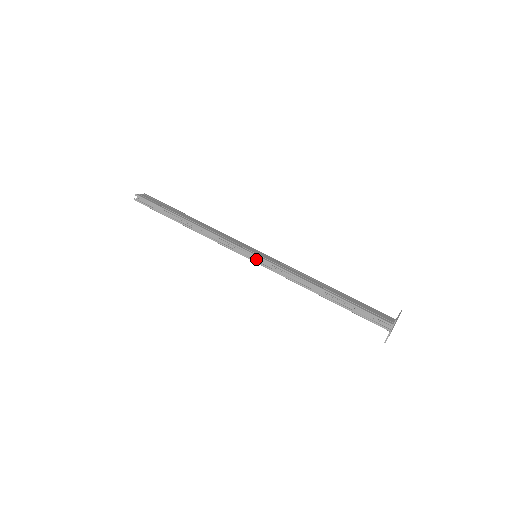
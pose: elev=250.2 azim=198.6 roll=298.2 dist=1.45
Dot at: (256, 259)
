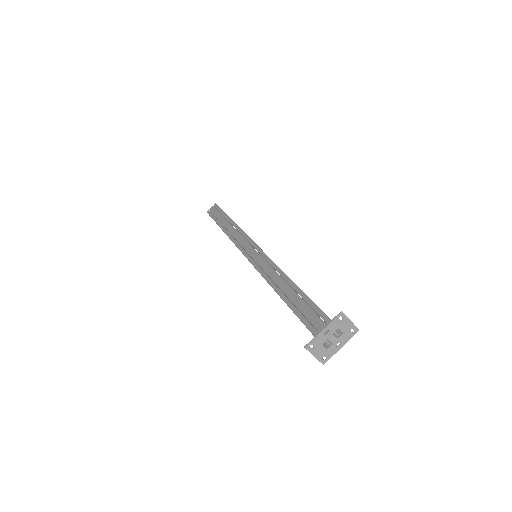
Dot at: occluded
